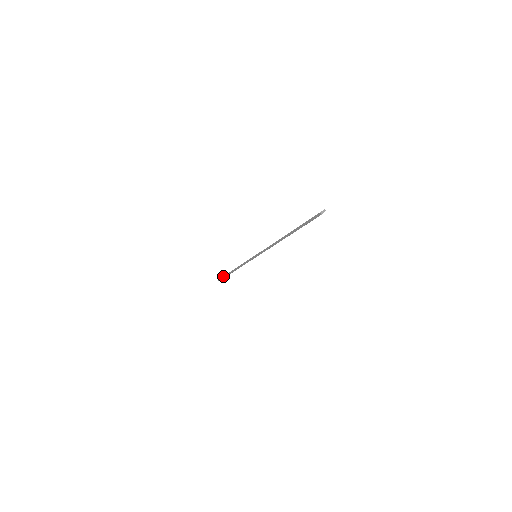
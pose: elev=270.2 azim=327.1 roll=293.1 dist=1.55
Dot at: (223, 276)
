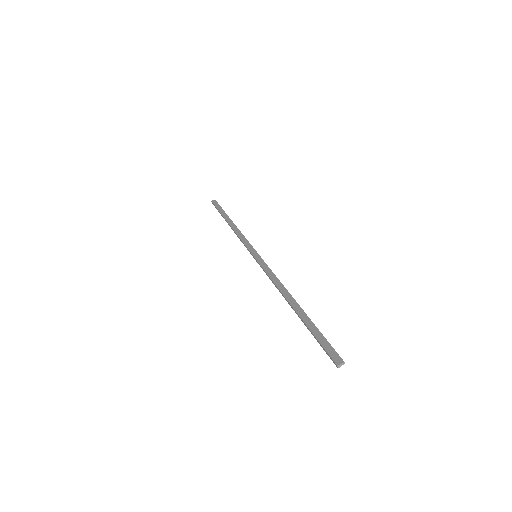
Dot at: (217, 209)
